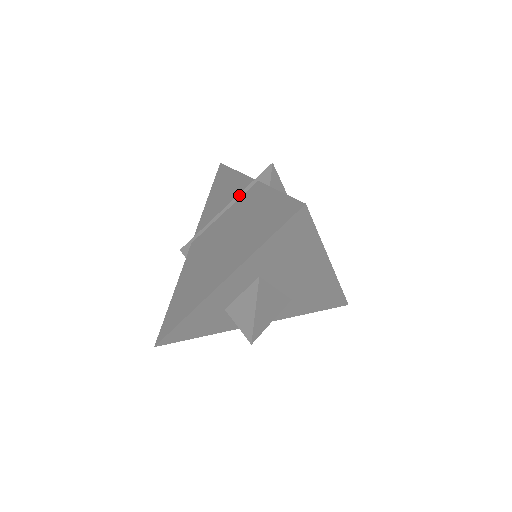
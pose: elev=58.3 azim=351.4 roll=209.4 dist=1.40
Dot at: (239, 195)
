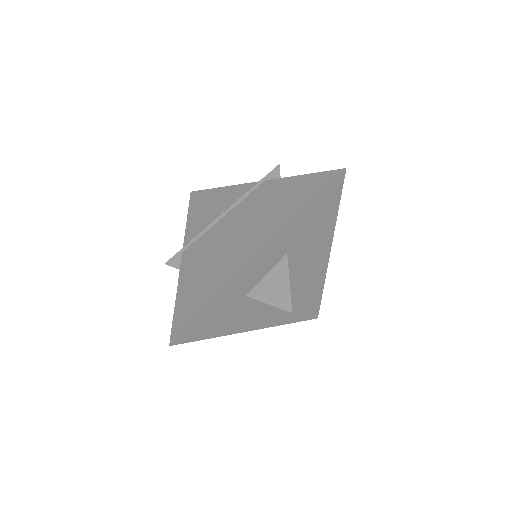
Dot at: (243, 196)
